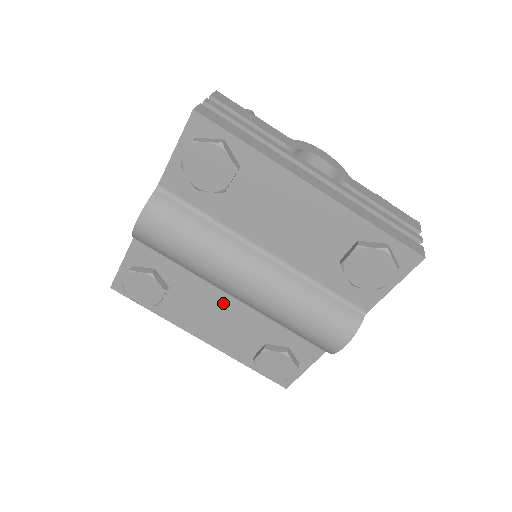
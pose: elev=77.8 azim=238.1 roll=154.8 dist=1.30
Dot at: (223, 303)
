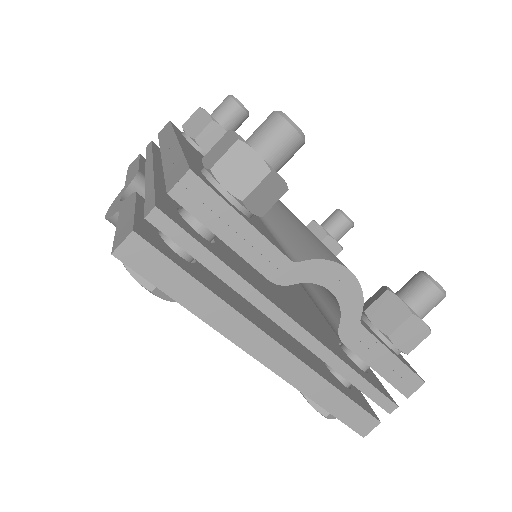
Dot at: occluded
